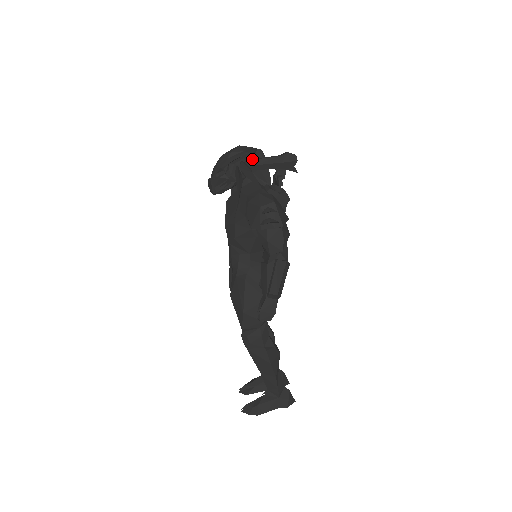
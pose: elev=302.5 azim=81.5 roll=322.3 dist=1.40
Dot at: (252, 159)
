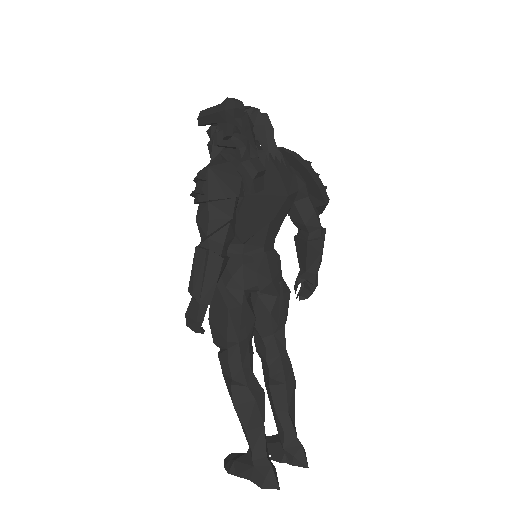
Dot at: occluded
